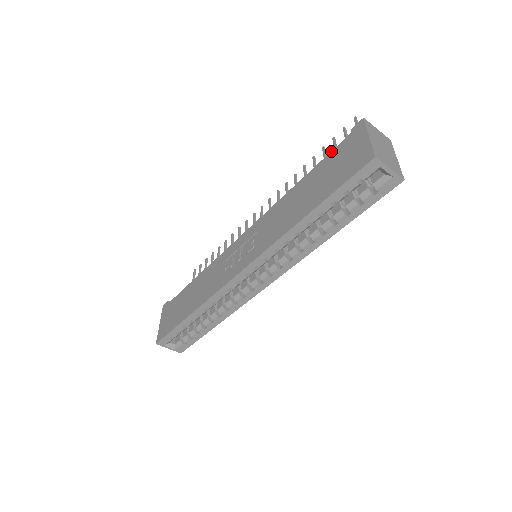
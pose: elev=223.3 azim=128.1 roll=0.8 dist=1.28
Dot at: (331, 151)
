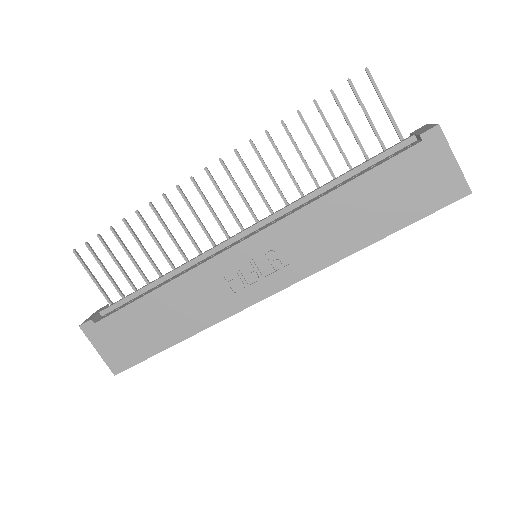
Dot at: (392, 158)
